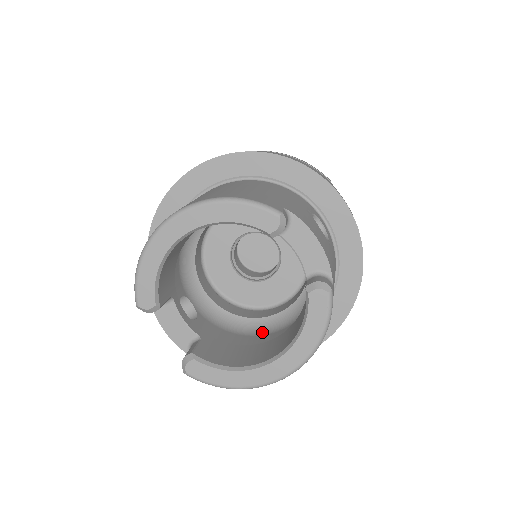
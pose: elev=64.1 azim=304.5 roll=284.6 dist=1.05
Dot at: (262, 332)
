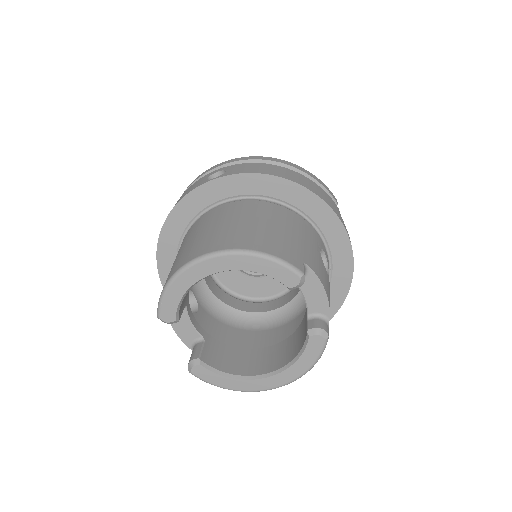
Dot at: (251, 327)
